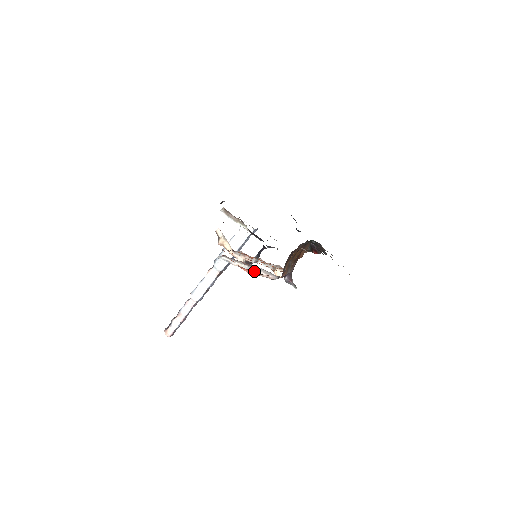
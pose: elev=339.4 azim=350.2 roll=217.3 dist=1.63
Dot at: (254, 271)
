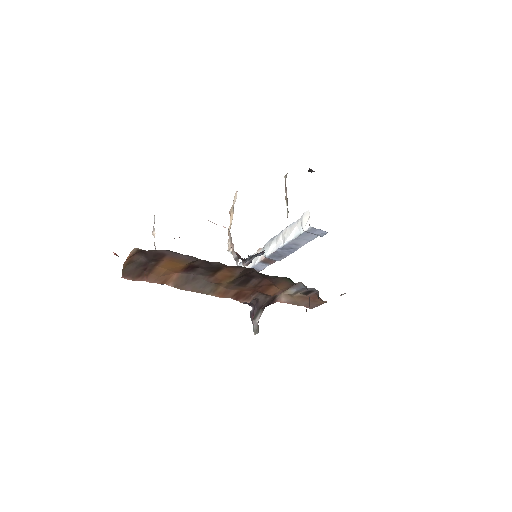
Dot at: occluded
